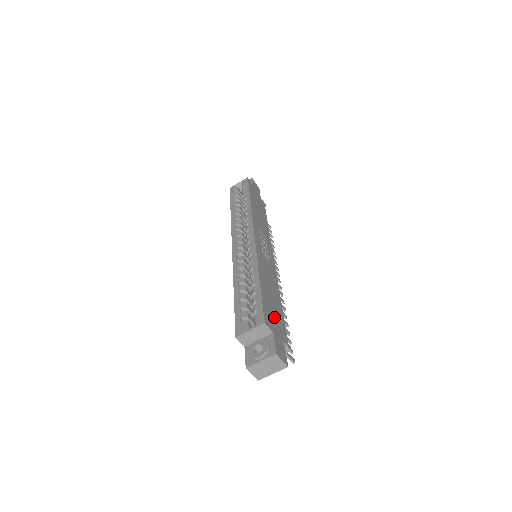
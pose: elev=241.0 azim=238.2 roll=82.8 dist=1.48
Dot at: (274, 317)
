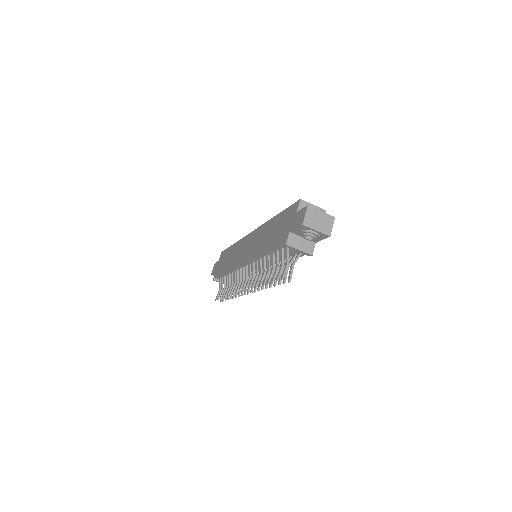
Dot at: occluded
